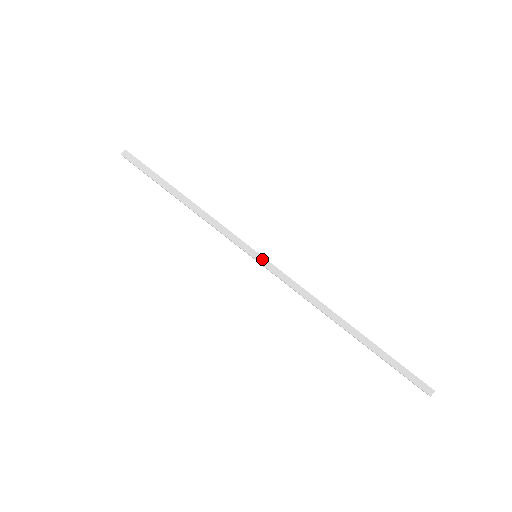
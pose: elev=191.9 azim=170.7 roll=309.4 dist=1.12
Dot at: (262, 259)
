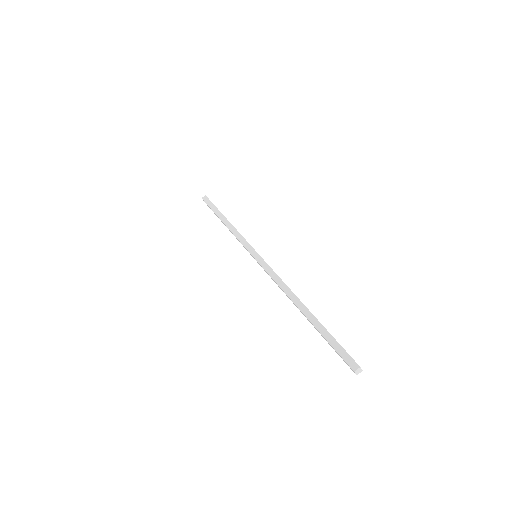
Dot at: (258, 256)
